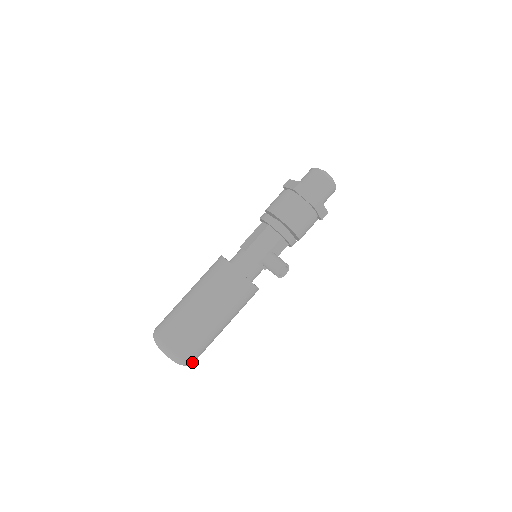
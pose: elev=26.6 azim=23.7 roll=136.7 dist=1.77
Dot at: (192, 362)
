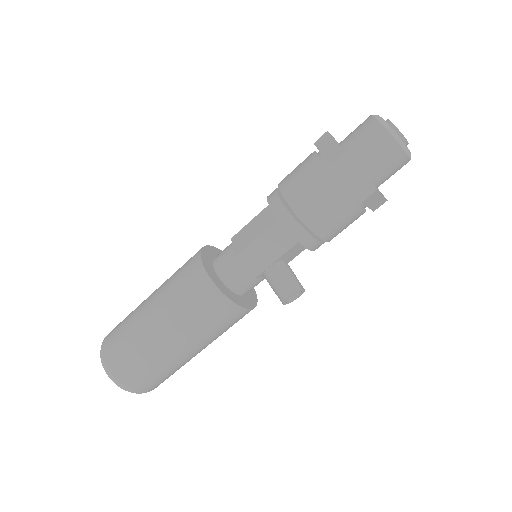
Dot at: occluded
